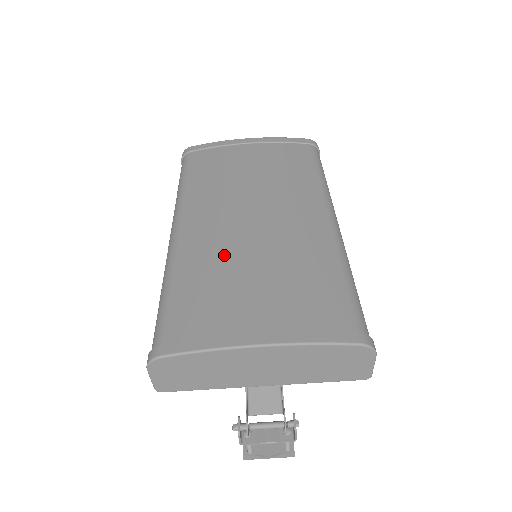
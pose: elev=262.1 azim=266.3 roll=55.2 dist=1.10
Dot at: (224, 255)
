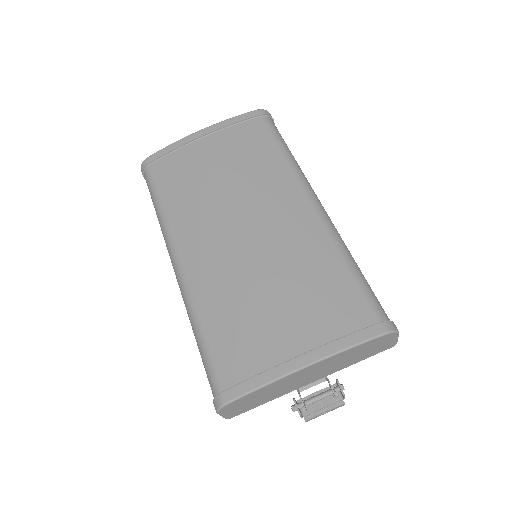
Dot at: (236, 282)
